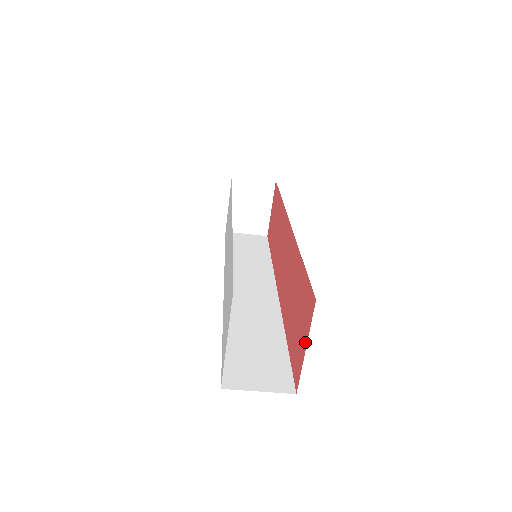
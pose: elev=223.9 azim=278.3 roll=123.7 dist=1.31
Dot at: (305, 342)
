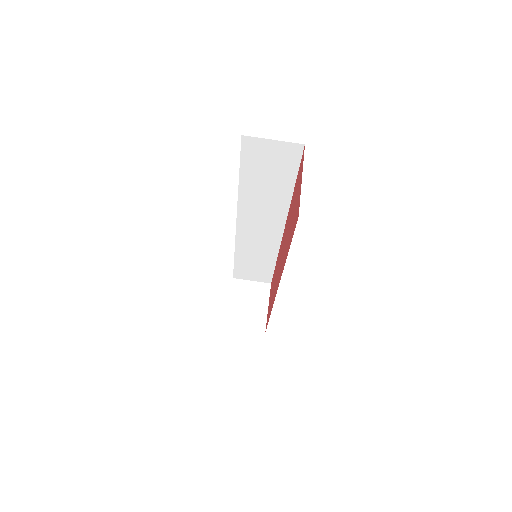
Dot at: (301, 180)
